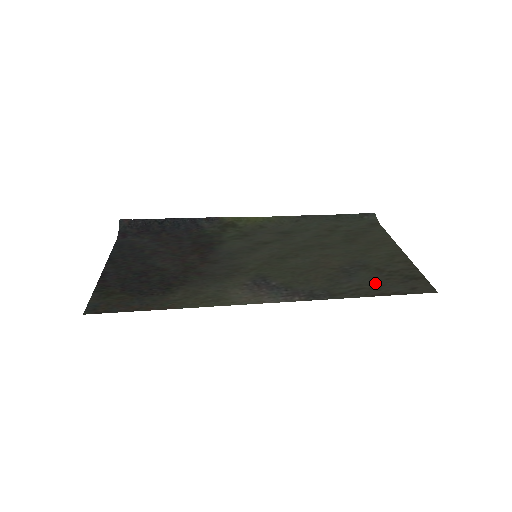
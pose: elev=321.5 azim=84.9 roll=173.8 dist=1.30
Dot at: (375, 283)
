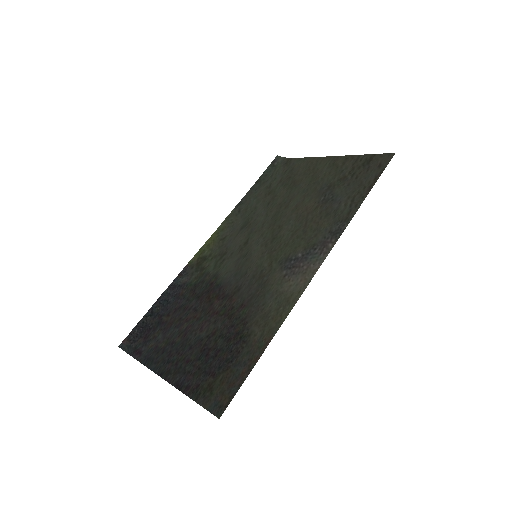
Dot at: (355, 187)
